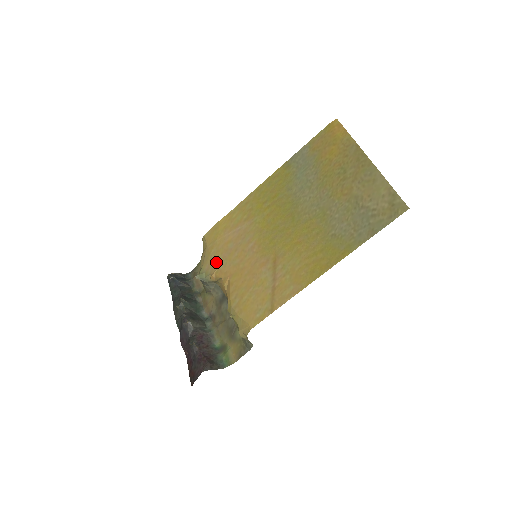
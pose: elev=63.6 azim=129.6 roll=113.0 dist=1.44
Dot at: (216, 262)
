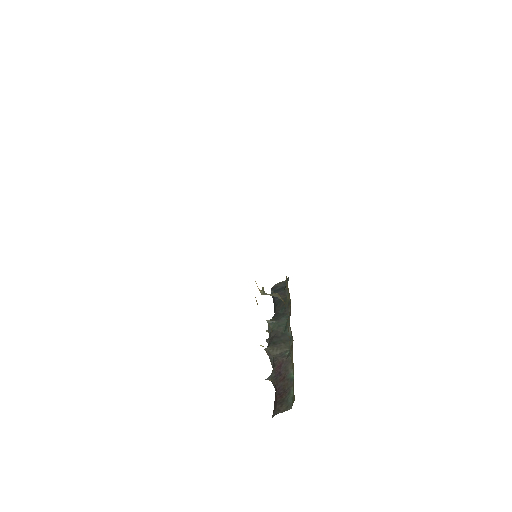
Dot at: occluded
